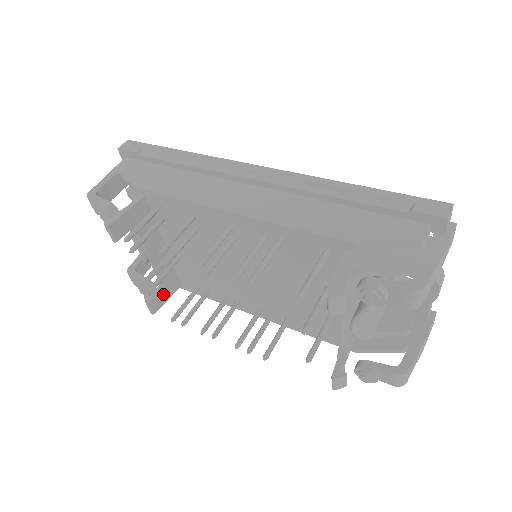
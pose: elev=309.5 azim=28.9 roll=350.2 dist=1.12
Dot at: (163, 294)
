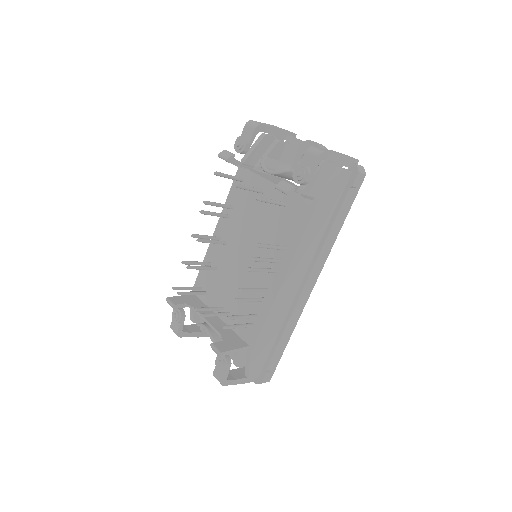
Dot at: (228, 344)
